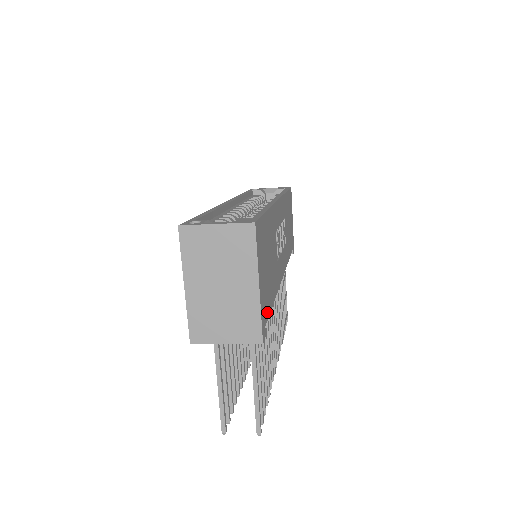
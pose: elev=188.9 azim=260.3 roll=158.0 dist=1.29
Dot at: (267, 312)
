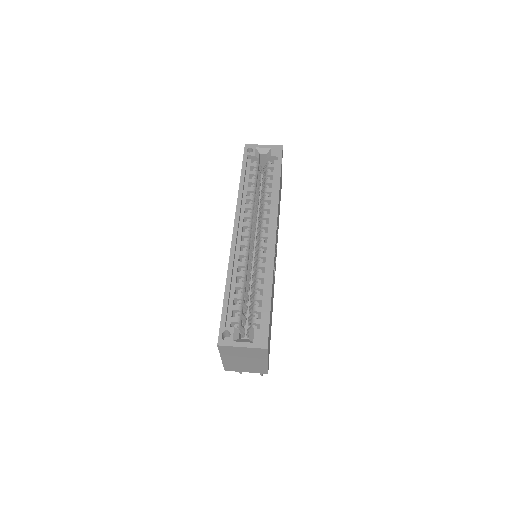
Dot at: occluded
